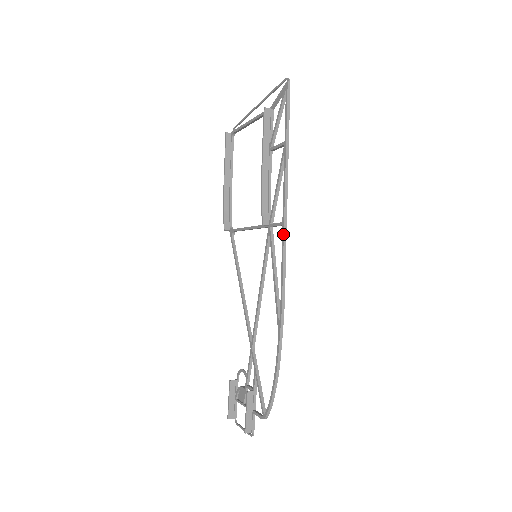
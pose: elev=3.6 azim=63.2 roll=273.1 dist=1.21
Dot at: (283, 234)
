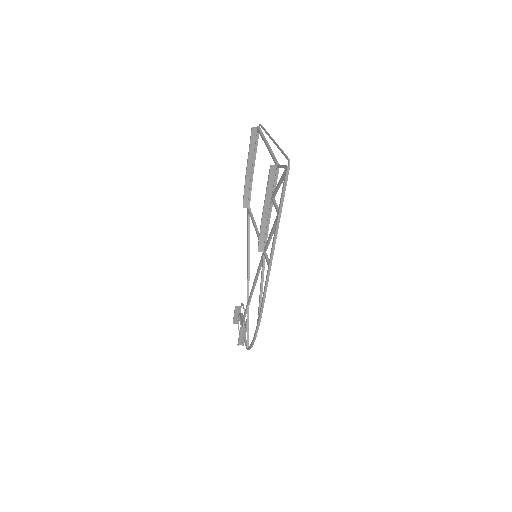
Dot at: (267, 273)
